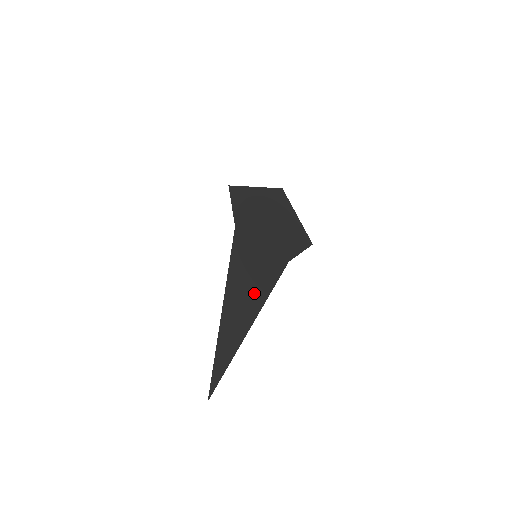
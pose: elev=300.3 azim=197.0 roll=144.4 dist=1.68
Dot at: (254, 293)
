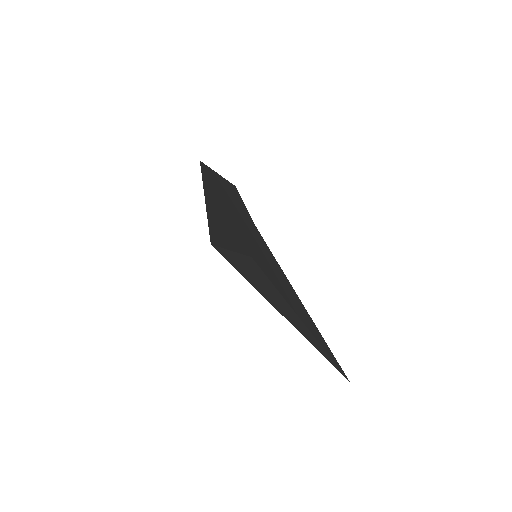
Dot at: (287, 286)
